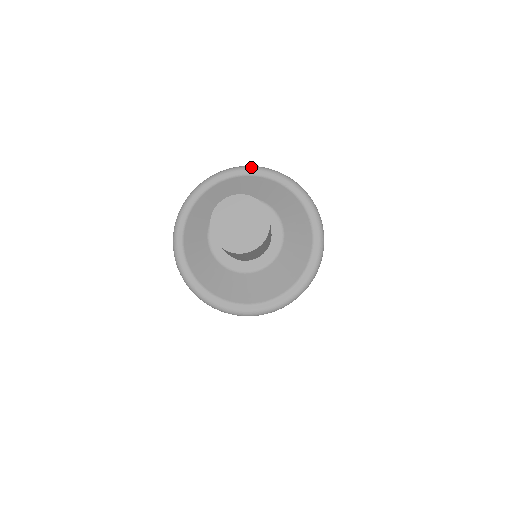
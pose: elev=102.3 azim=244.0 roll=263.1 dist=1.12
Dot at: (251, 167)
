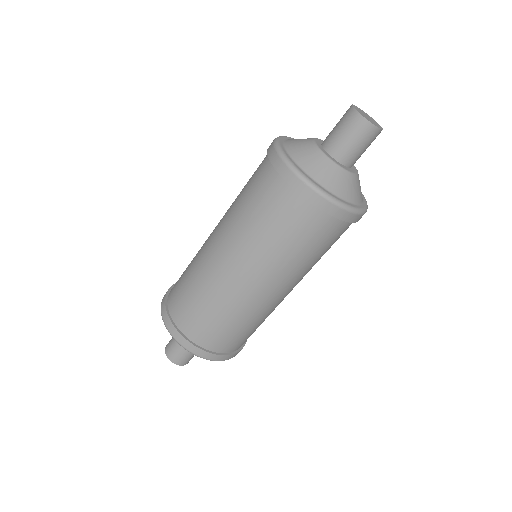
Dot at: occluded
